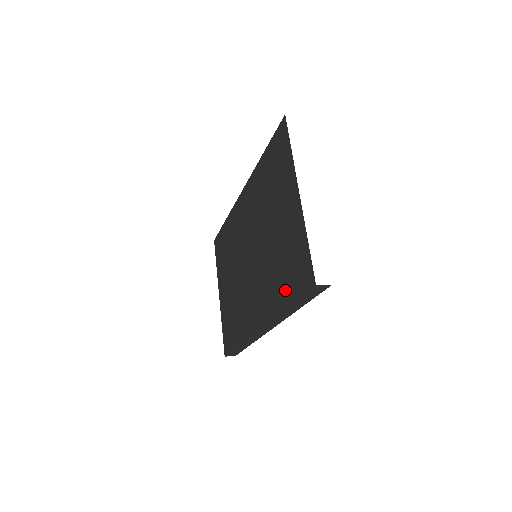
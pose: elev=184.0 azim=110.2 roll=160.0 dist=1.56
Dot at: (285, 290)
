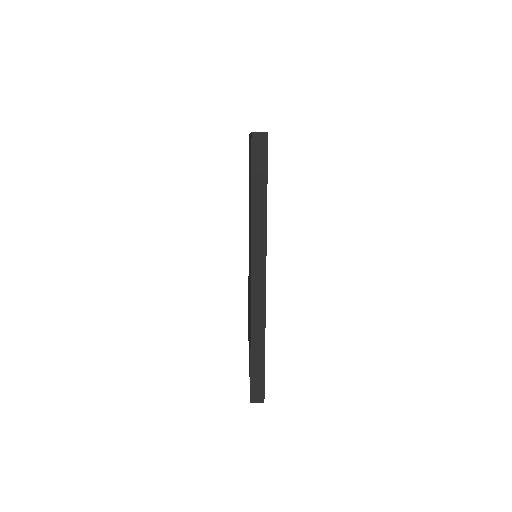
Dot at: occluded
